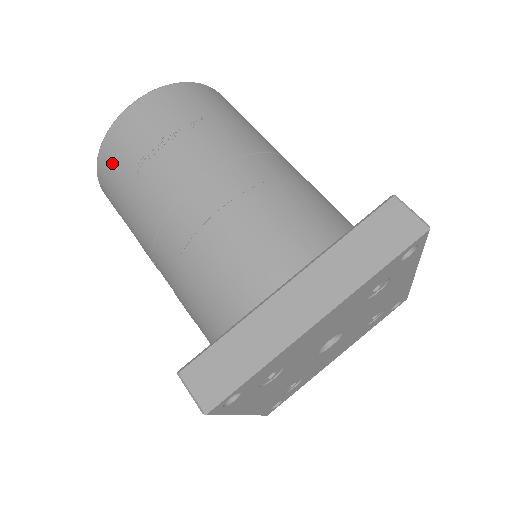
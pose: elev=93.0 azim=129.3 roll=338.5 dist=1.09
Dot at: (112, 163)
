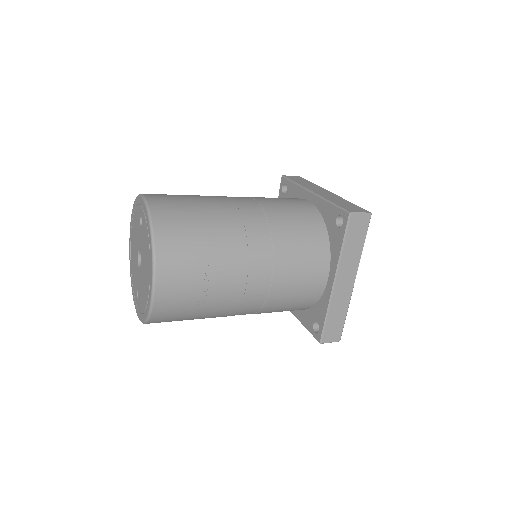
Dot at: (170, 317)
